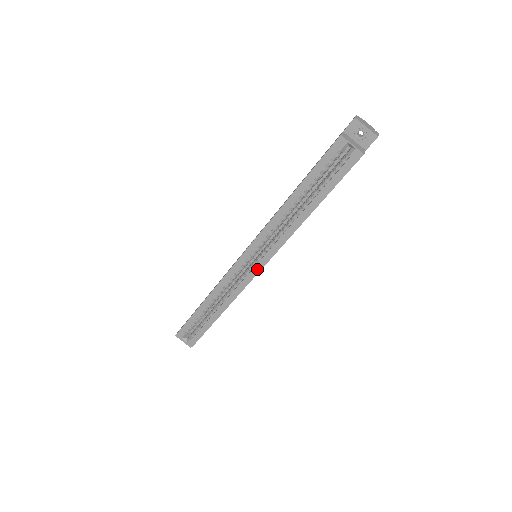
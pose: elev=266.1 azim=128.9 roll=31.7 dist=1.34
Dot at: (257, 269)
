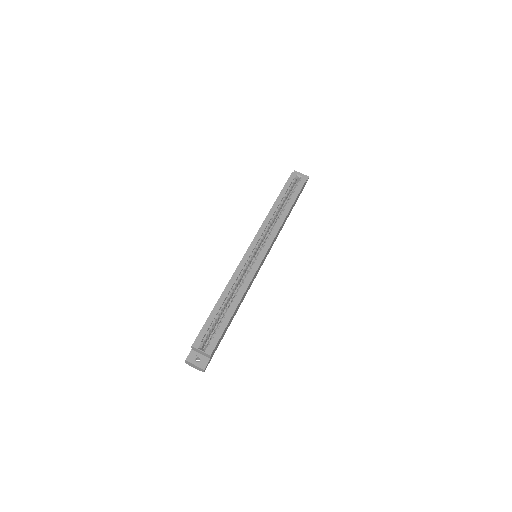
Dot at: (262, 255)
